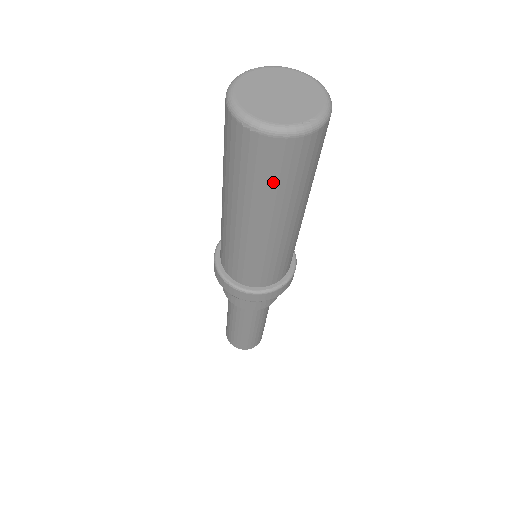
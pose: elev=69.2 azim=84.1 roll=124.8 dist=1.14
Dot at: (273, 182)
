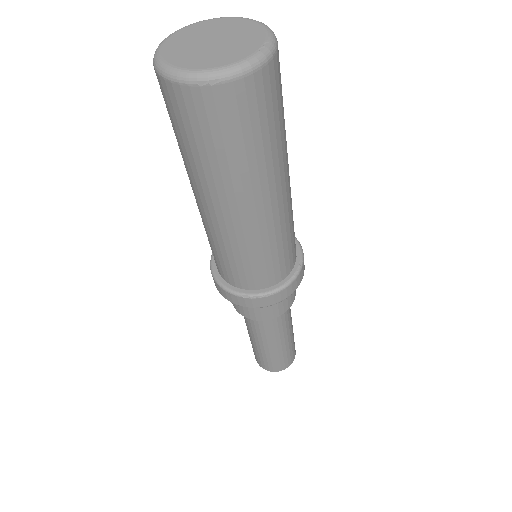
Dot at: (256, 139)
